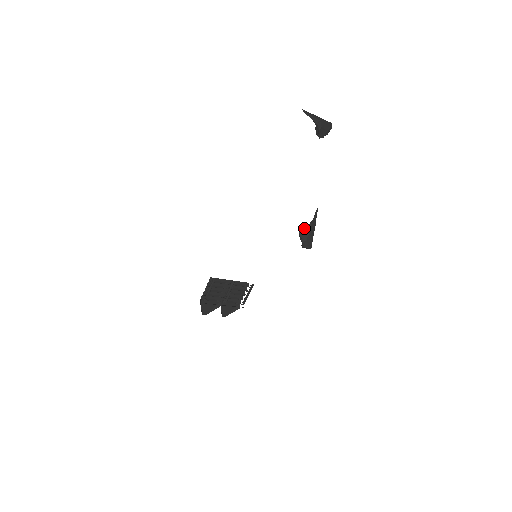
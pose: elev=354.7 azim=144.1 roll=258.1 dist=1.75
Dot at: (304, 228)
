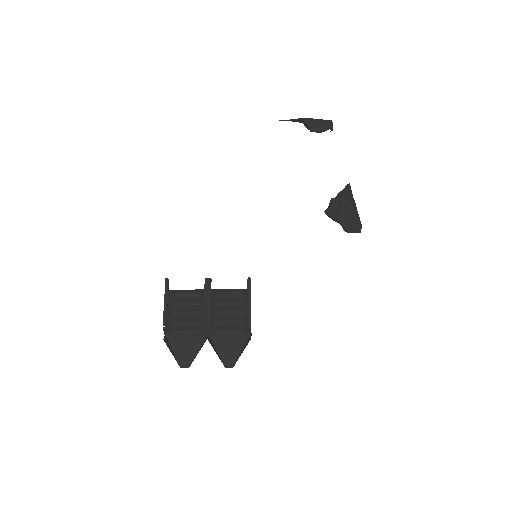
Dot at: (329, 203)
